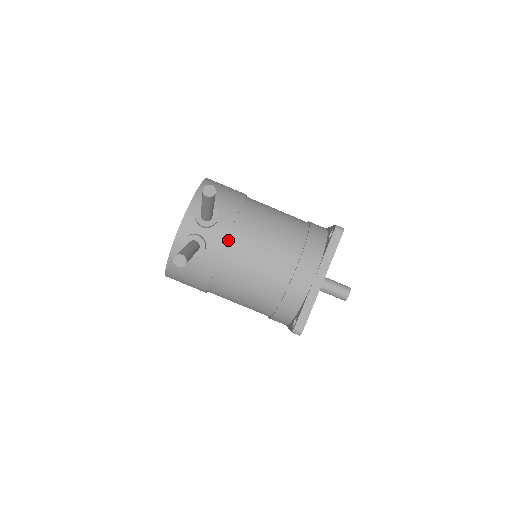
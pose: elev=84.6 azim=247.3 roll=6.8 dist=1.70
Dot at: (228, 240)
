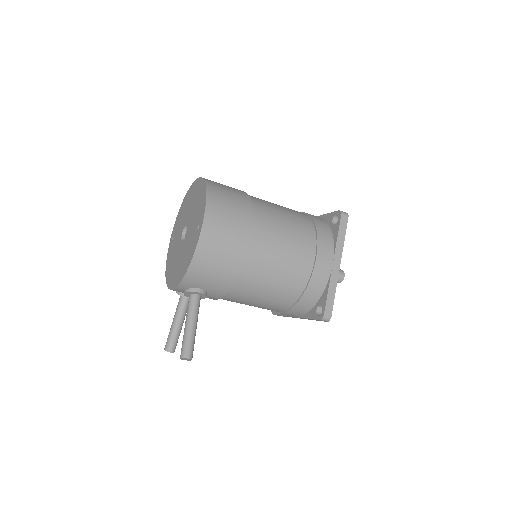
Dot at: occluded
